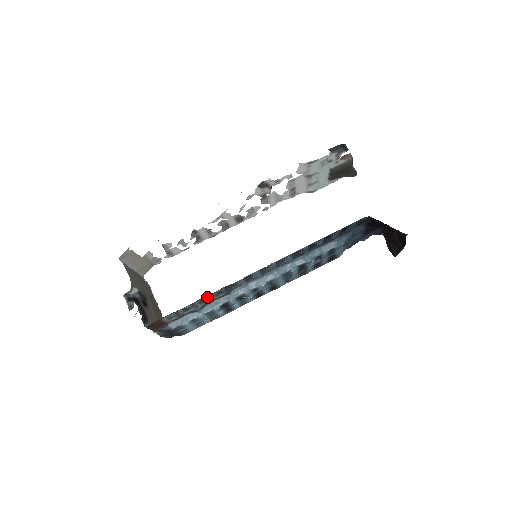
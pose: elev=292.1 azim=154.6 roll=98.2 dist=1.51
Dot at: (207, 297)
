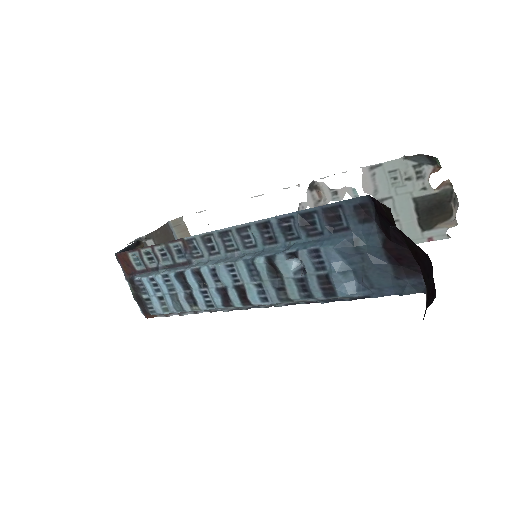
Dot at: (166, 246)
